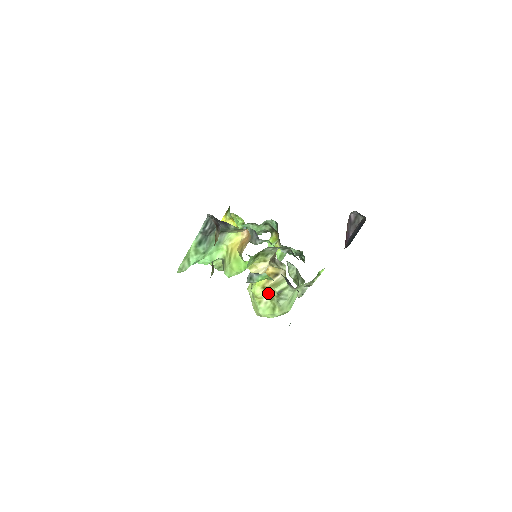
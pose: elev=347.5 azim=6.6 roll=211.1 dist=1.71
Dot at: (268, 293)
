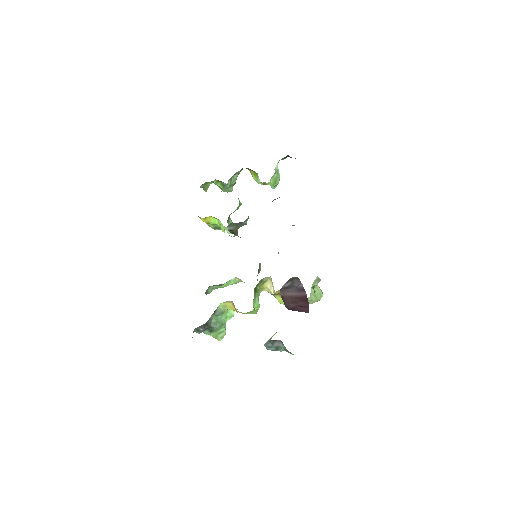
Dot at: occluded
